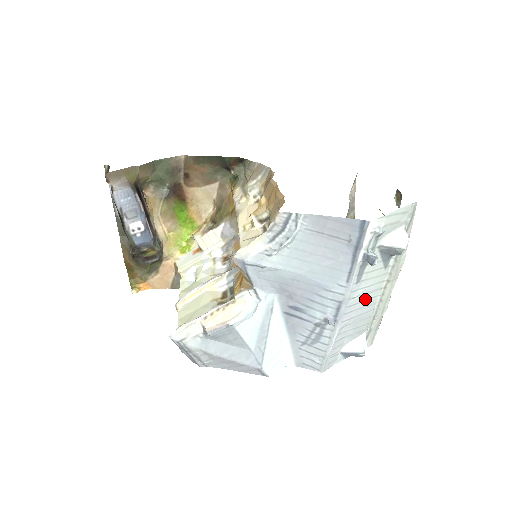
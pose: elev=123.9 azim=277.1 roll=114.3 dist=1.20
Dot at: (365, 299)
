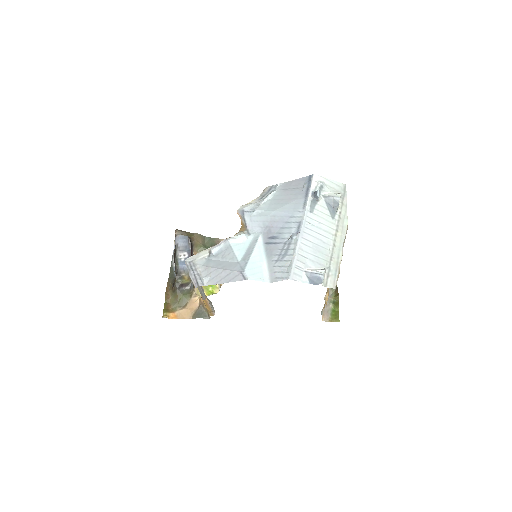
Dot at: (320, 233)
